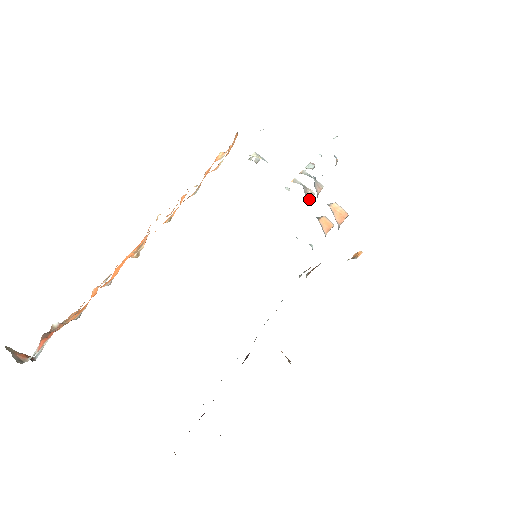
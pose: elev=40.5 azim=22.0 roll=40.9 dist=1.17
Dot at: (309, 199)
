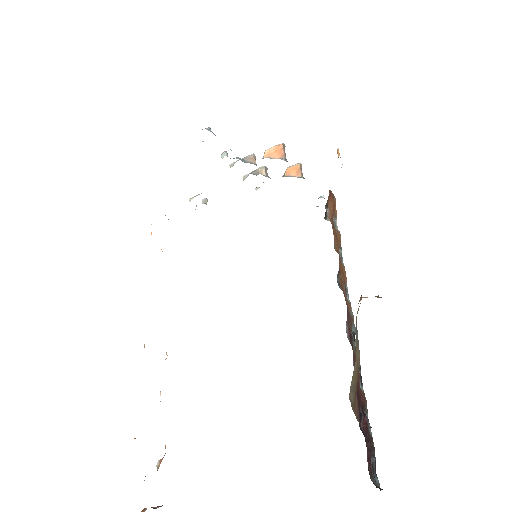
Dot at: (264, 174)
